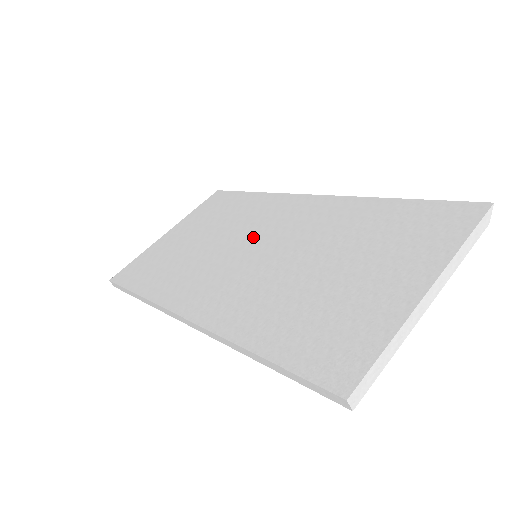
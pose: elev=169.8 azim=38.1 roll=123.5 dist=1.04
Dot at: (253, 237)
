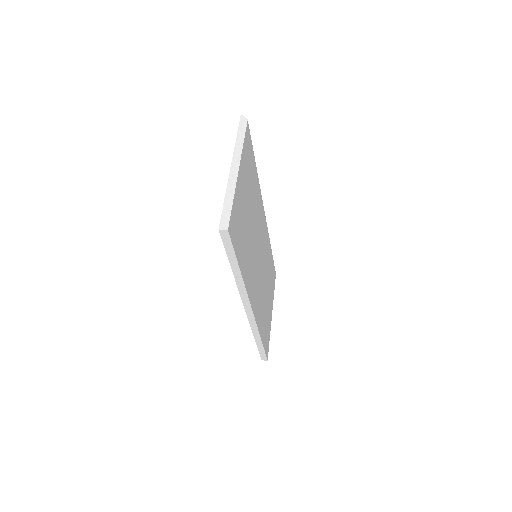
Dot at: occluded
